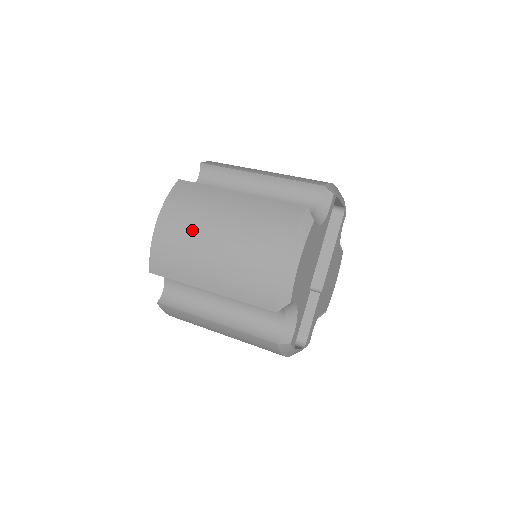
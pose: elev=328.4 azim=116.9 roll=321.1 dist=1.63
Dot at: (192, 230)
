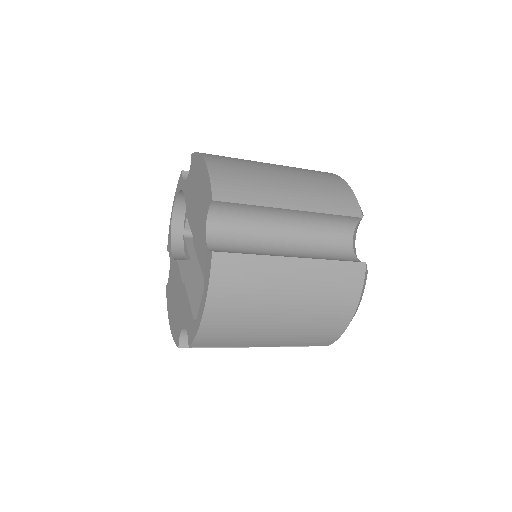
Dot at: (249, 165)
